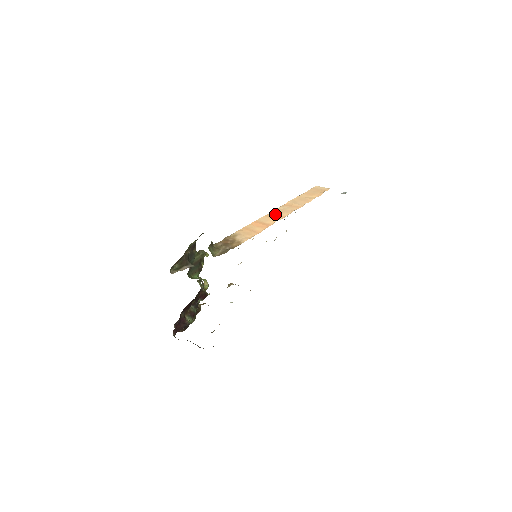
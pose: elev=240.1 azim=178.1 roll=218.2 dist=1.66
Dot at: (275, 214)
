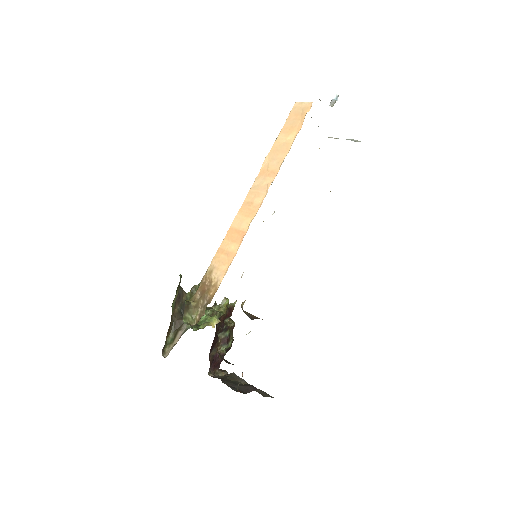
Dot at: (249, 203)
